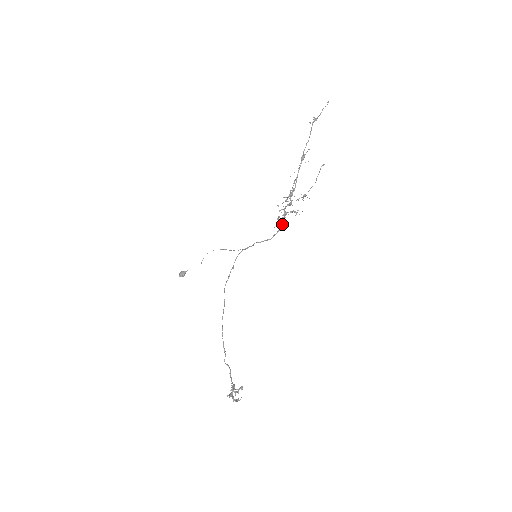
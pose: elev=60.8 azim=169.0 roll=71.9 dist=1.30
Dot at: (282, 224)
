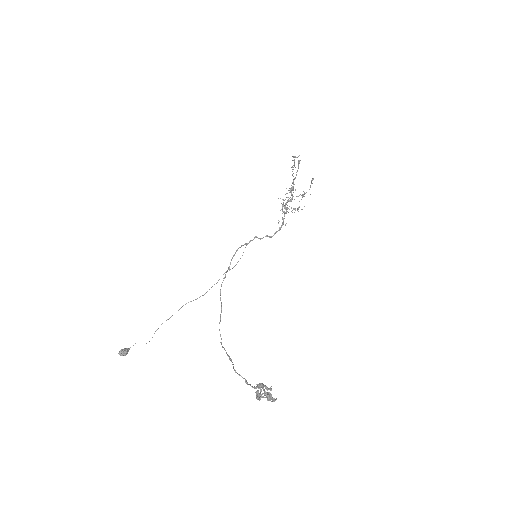
Dot at: (283, 222)
